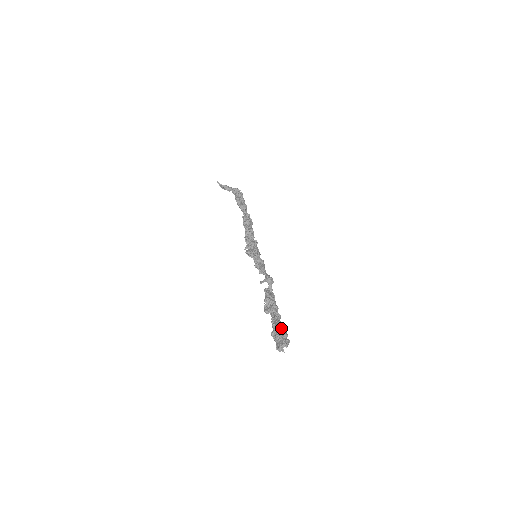
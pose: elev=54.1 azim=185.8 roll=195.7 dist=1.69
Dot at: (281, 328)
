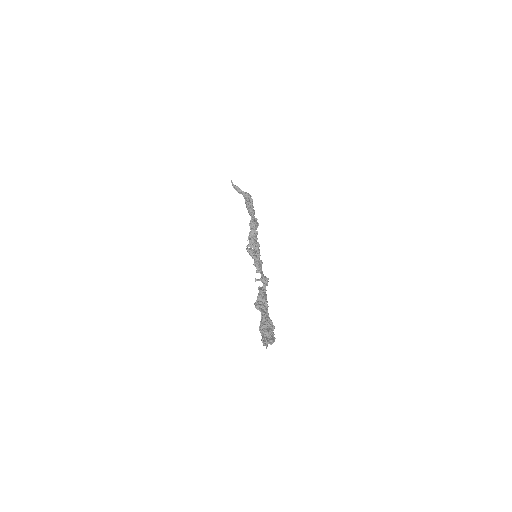
Dot at: occluded
